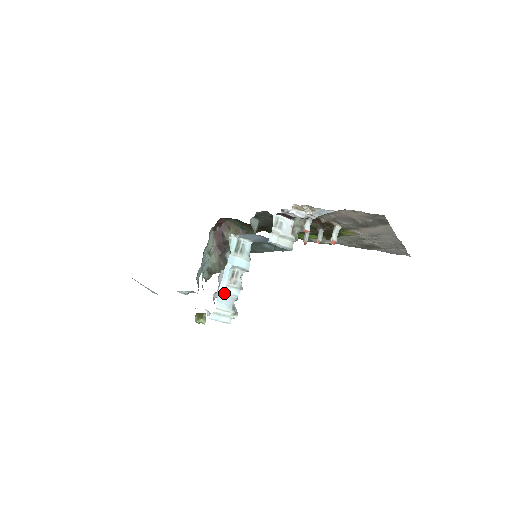
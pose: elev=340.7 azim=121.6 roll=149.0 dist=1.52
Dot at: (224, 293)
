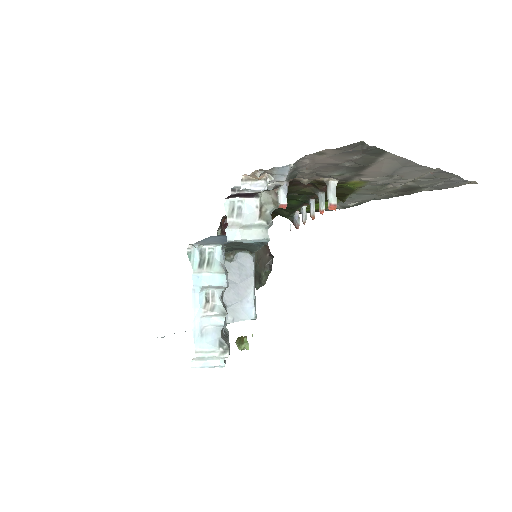
Dot at: (201, 328)
